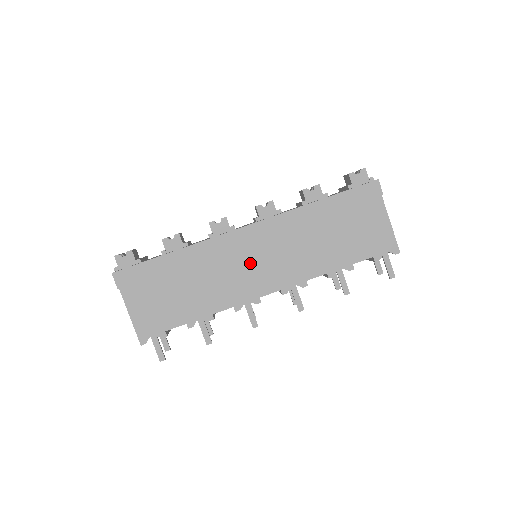
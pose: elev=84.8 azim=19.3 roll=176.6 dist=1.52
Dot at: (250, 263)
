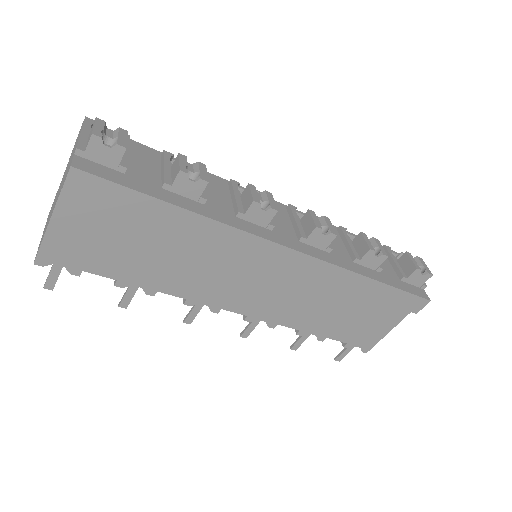
Dot at: (249, 277)
